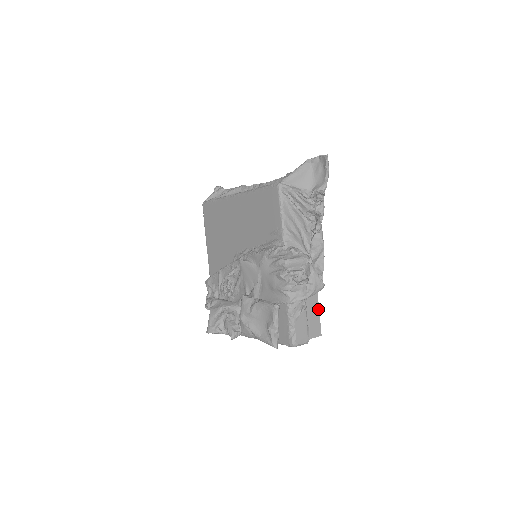
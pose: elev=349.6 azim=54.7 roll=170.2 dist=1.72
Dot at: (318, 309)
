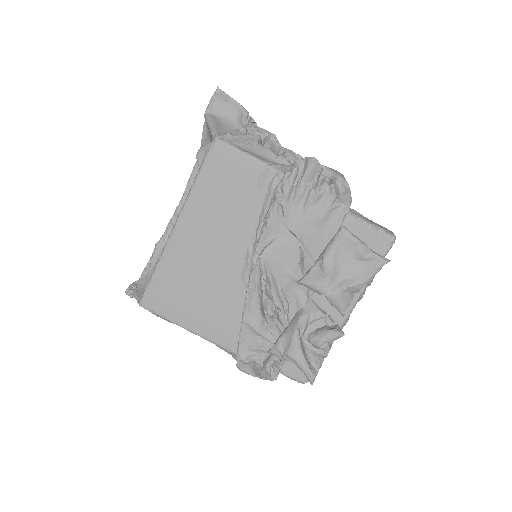
Dot at: occluded
